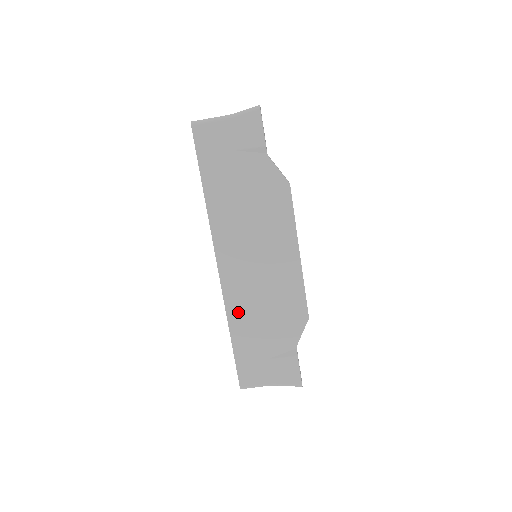
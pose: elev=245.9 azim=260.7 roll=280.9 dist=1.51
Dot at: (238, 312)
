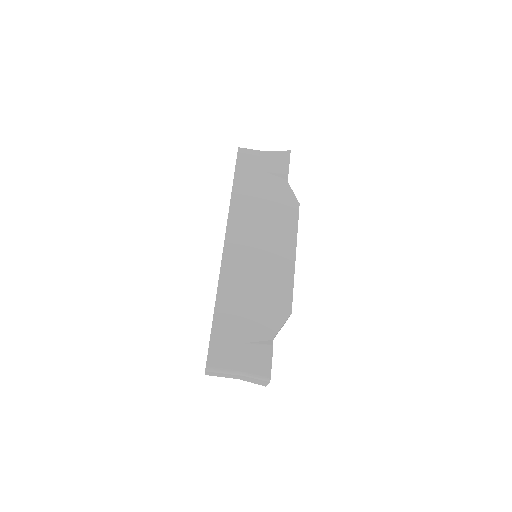
Dot at: (229, 290)
